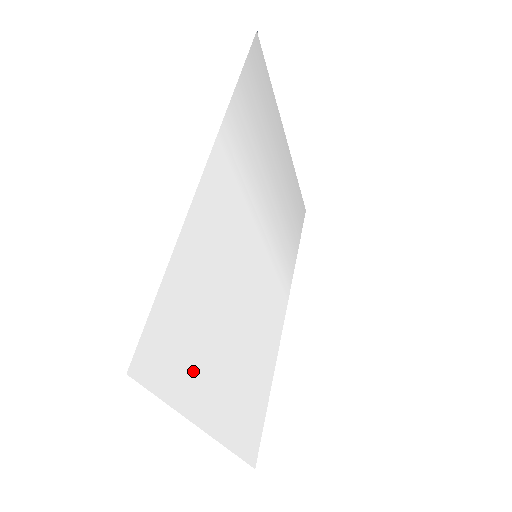
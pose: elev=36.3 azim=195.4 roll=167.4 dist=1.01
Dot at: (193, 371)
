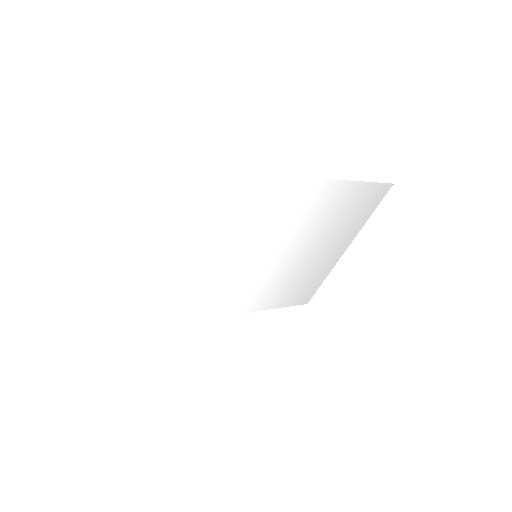
Dot at: (170, 225)
